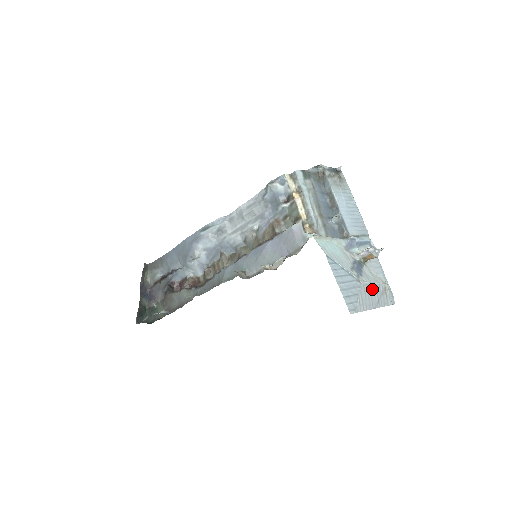
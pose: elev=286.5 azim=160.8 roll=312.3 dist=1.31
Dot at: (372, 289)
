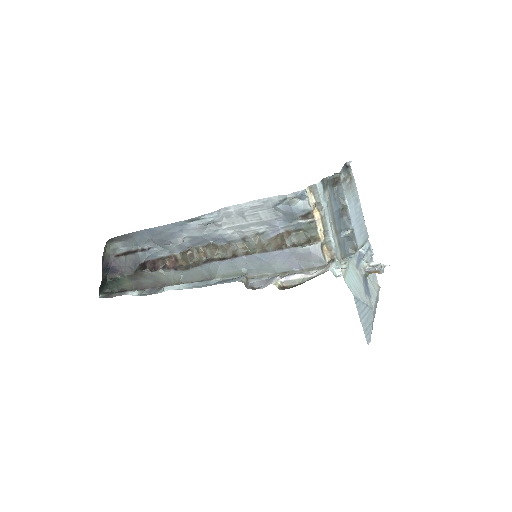
Dot at: (375, 304)
